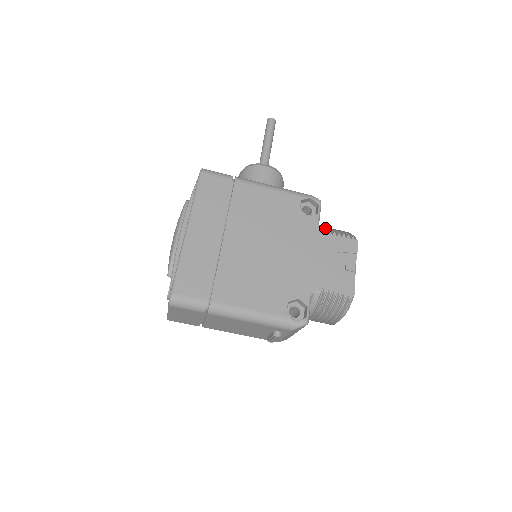
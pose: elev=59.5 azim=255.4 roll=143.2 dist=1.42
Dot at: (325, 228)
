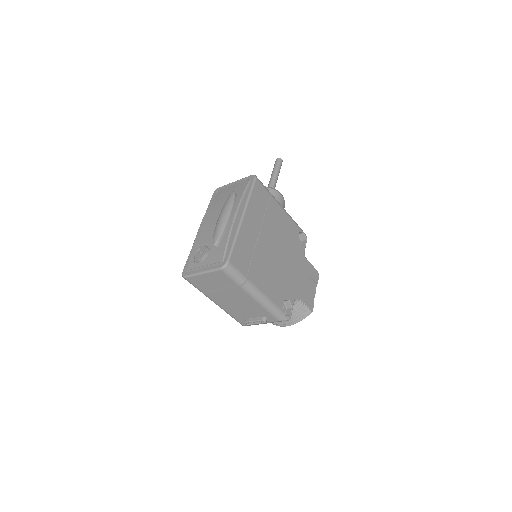
Dot at: occluded
